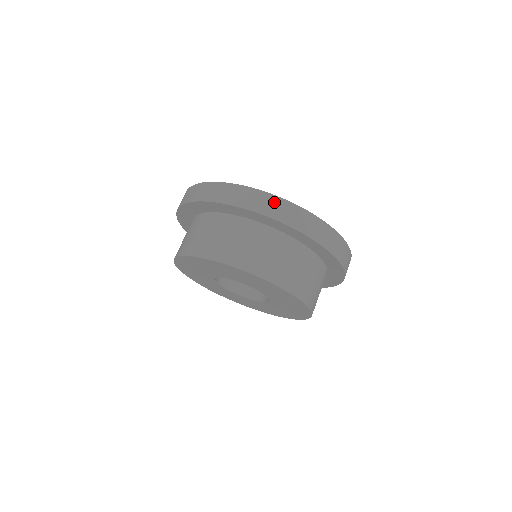
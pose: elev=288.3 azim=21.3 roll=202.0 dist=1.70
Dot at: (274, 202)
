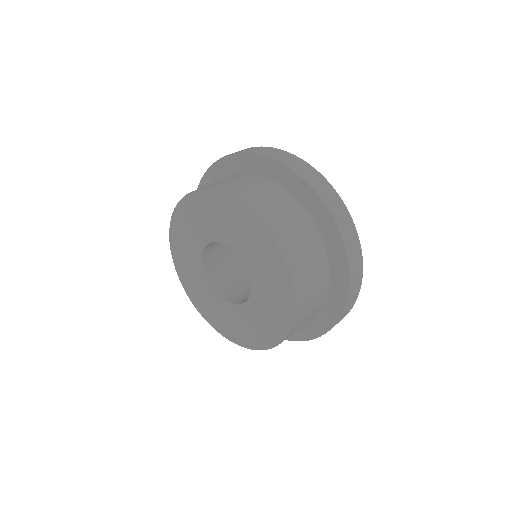
Dot at: occluded
